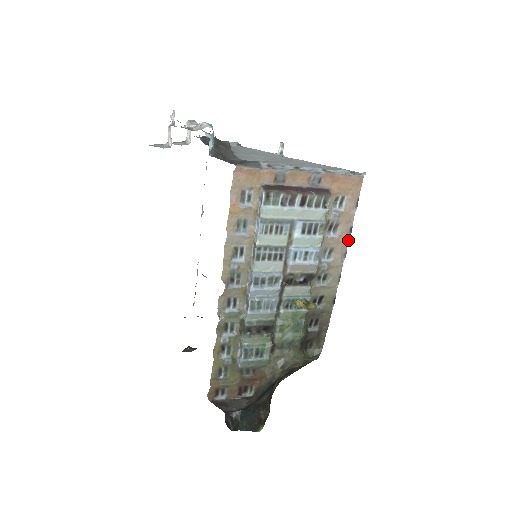
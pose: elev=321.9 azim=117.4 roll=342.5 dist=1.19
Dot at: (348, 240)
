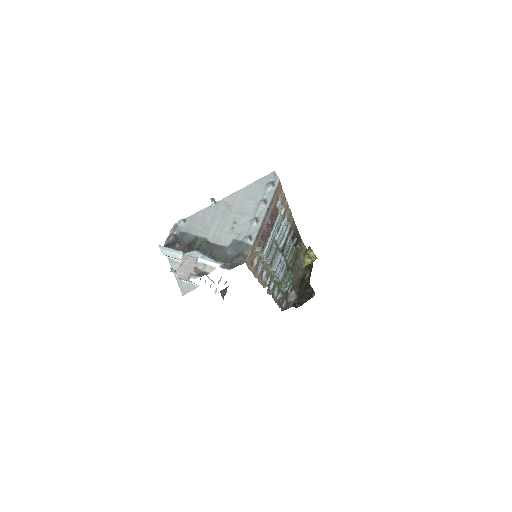
Dot at: occluded
